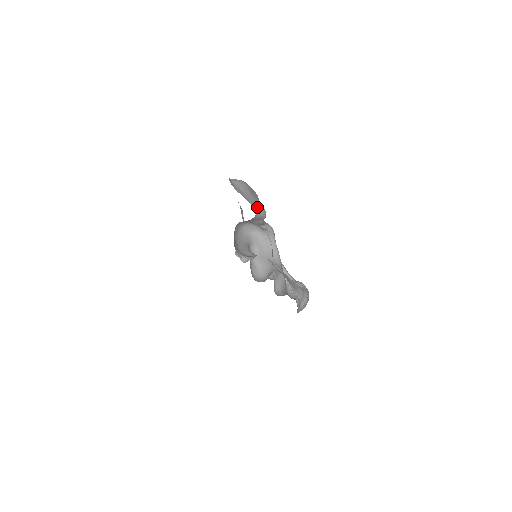
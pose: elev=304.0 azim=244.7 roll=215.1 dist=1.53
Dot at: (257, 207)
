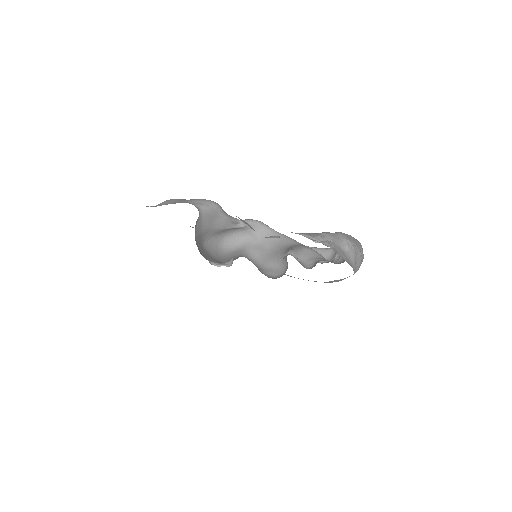
Dot at: (195, 202)
